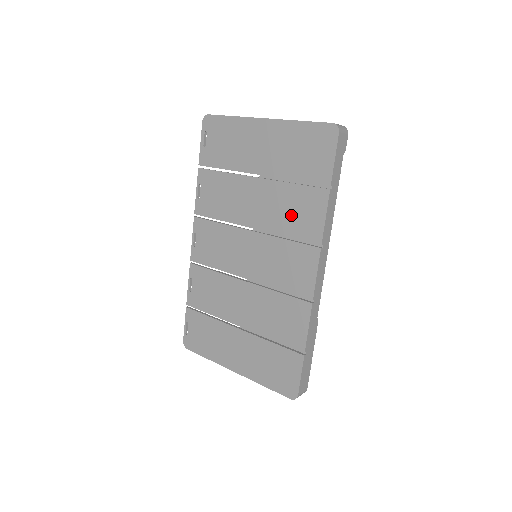
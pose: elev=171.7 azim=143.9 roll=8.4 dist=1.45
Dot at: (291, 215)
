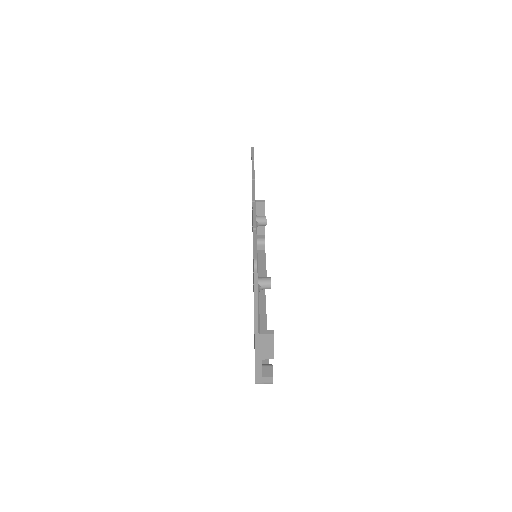
Dot at: occluded
